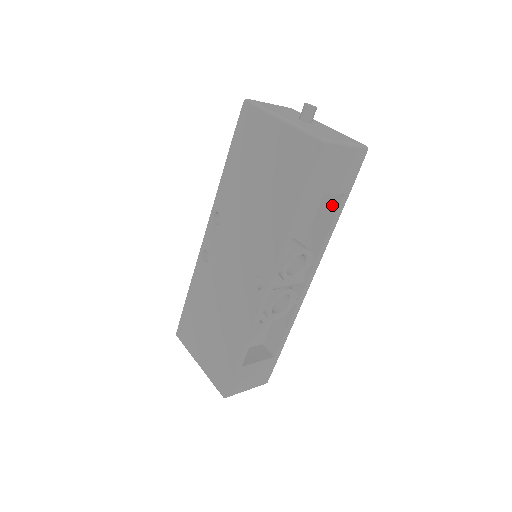
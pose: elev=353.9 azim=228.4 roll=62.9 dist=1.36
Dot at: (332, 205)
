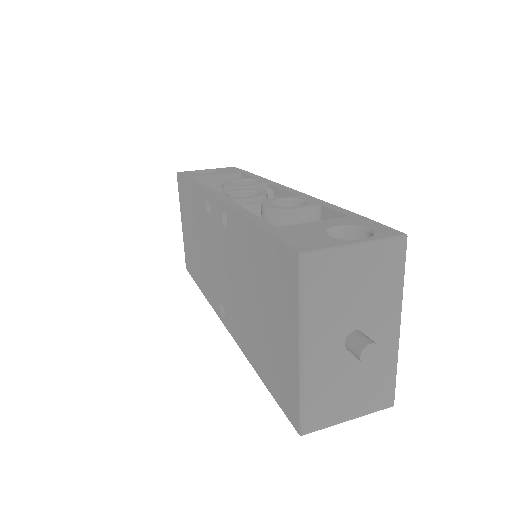
Dot at: occluded
